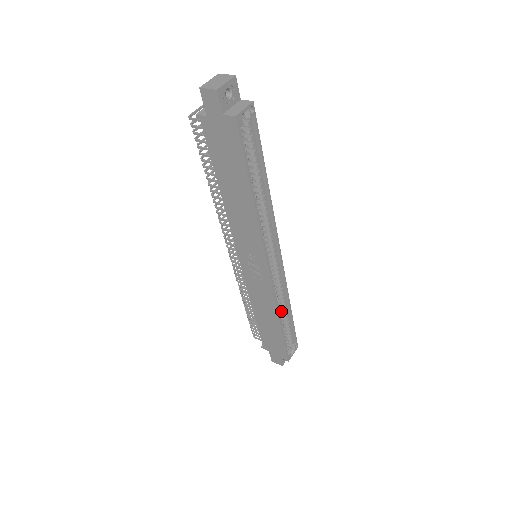
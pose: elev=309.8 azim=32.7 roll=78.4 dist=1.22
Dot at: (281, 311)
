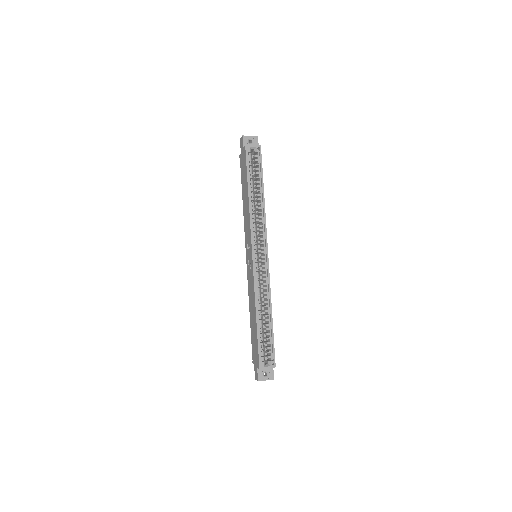
Dot at: (265, 314)
